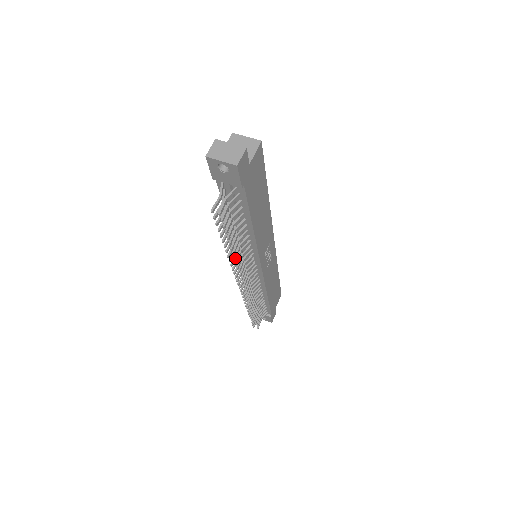
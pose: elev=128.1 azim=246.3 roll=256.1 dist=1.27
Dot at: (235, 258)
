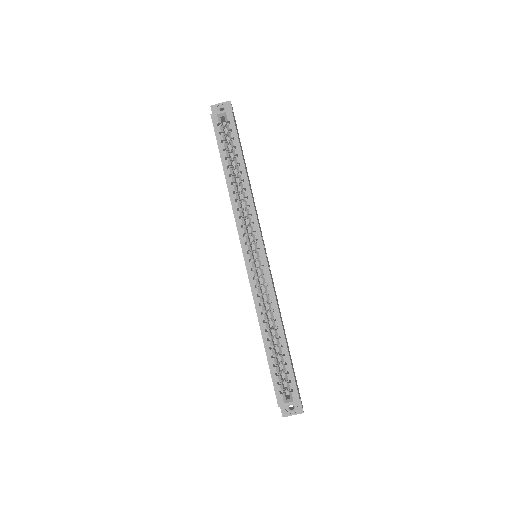
Dot at: occluded
